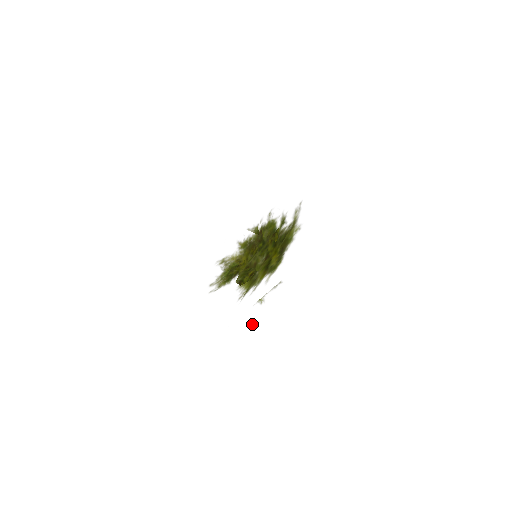
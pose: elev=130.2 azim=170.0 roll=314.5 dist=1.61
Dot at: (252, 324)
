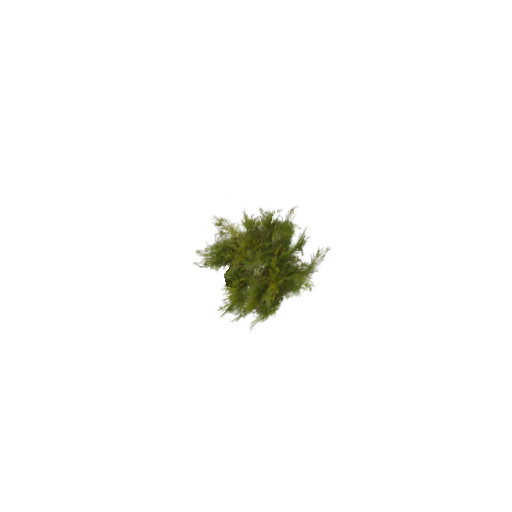
Dot at: occluded
